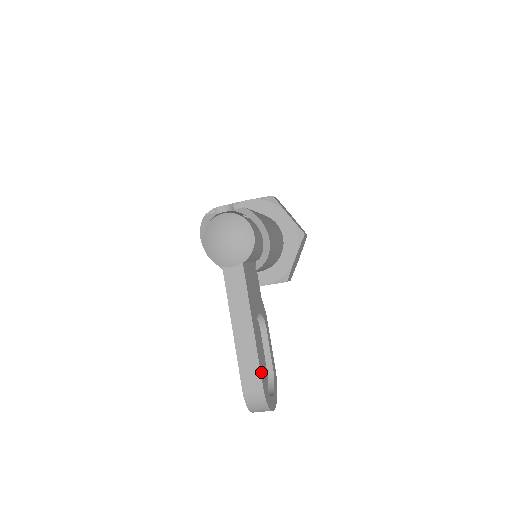
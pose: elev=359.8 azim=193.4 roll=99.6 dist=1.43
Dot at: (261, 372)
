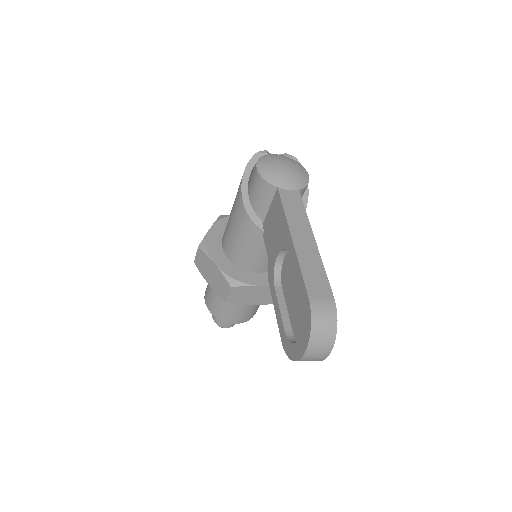
Dot at: (327, 284)
